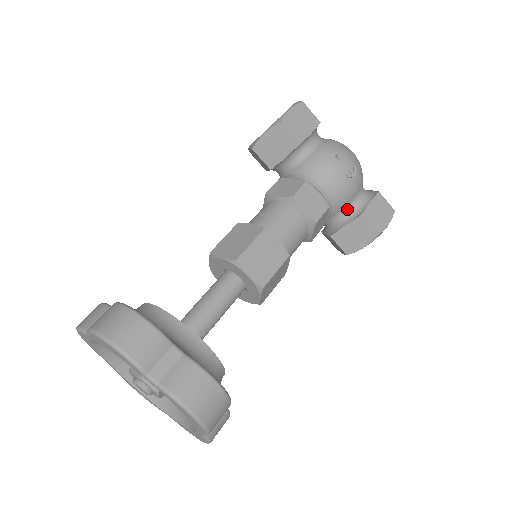
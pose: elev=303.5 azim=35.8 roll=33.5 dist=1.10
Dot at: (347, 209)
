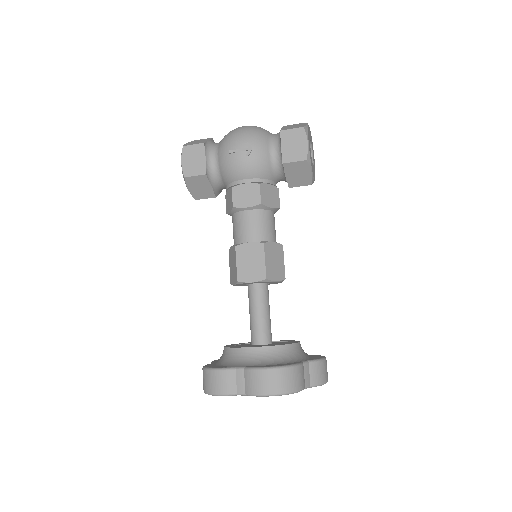
Dot at: (275, 166)
